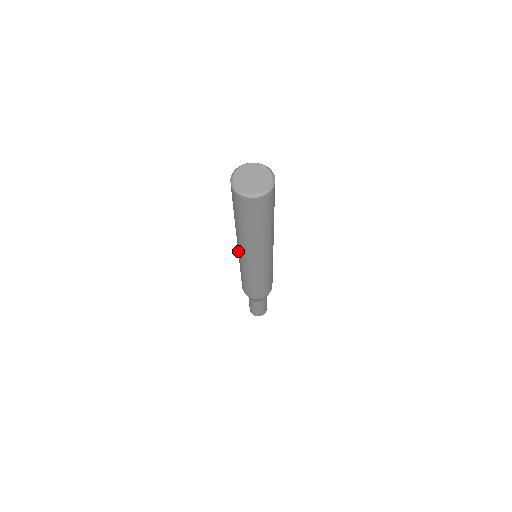
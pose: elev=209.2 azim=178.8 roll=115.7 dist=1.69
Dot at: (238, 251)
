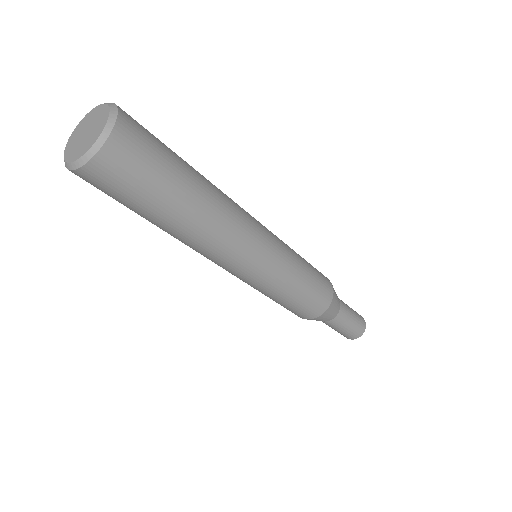
Dot at: occluded
